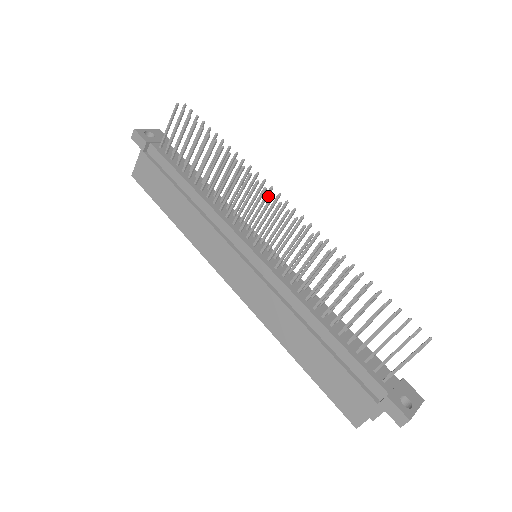
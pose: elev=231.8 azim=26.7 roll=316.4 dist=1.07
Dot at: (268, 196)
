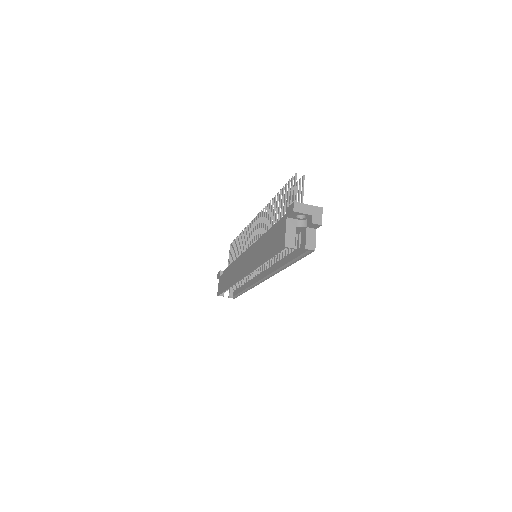
Dot at: occluded
